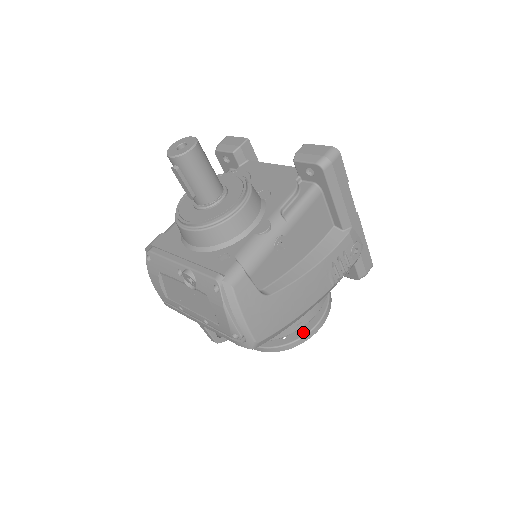
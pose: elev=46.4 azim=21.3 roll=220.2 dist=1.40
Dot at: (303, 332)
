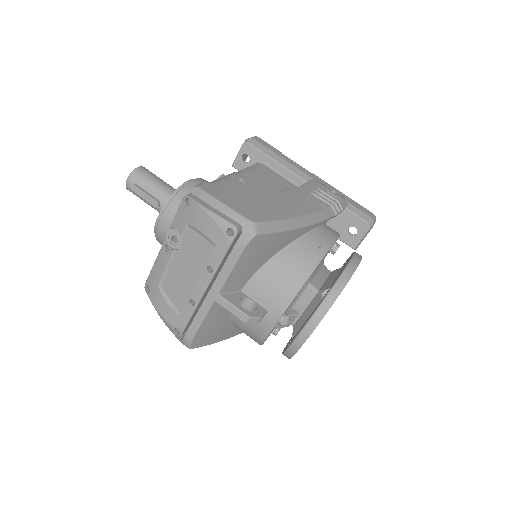
Dot at: (341, 272)
